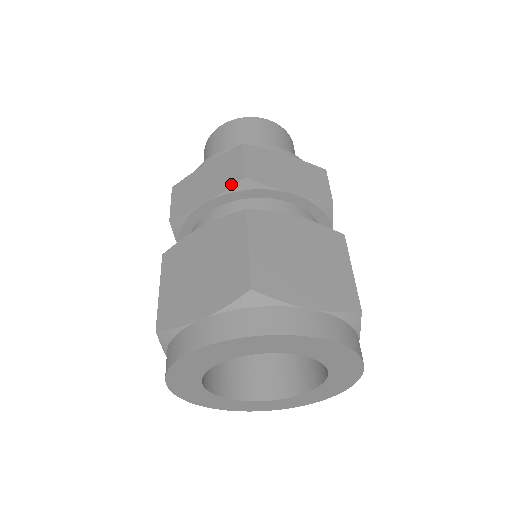
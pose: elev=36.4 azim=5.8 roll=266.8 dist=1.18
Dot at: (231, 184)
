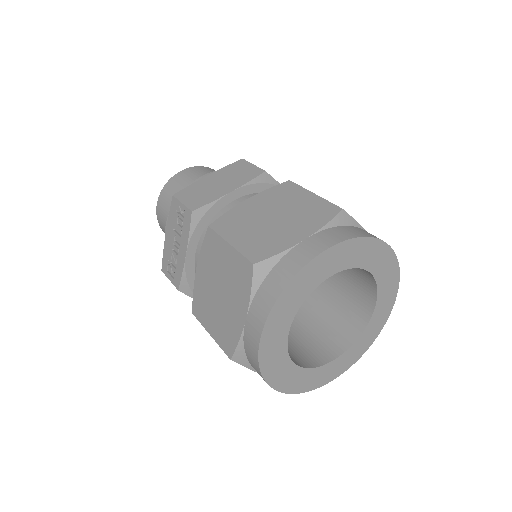
Dot at: (253, 177)
